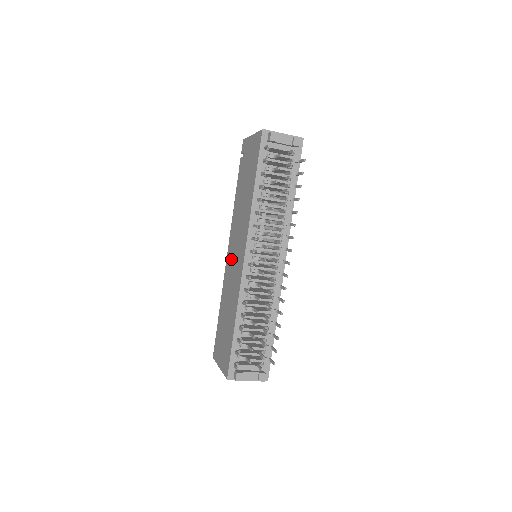
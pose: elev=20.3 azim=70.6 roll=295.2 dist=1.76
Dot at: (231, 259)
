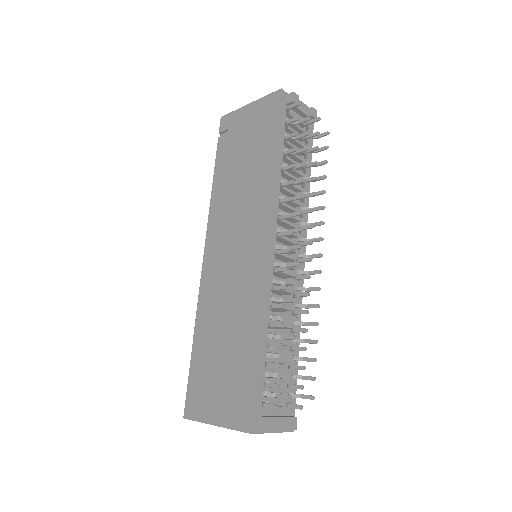
Dot at: (220, 260)
